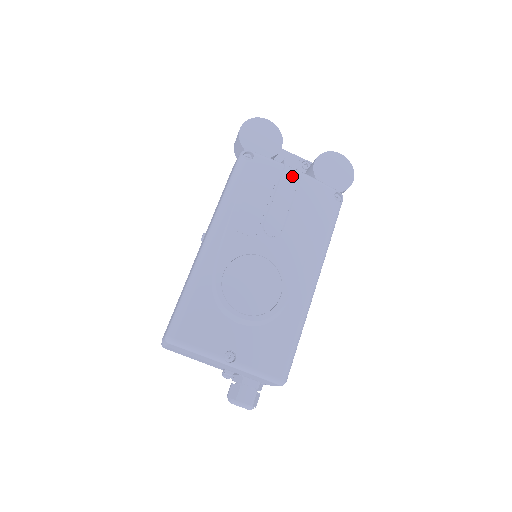
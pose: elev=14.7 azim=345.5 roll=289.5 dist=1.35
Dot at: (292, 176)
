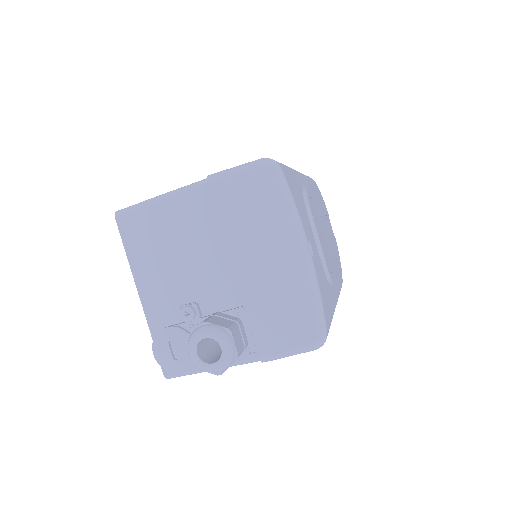
Dot at: occluded
